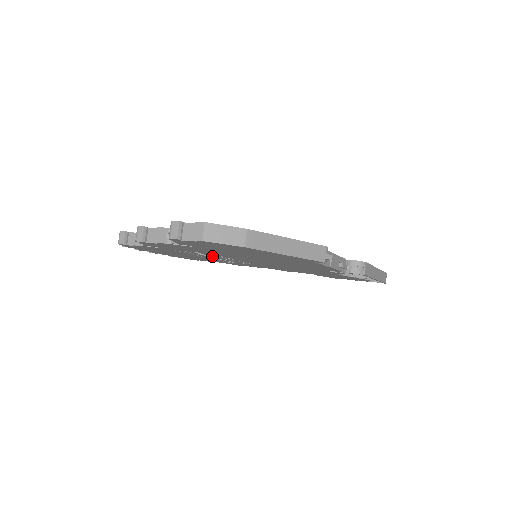
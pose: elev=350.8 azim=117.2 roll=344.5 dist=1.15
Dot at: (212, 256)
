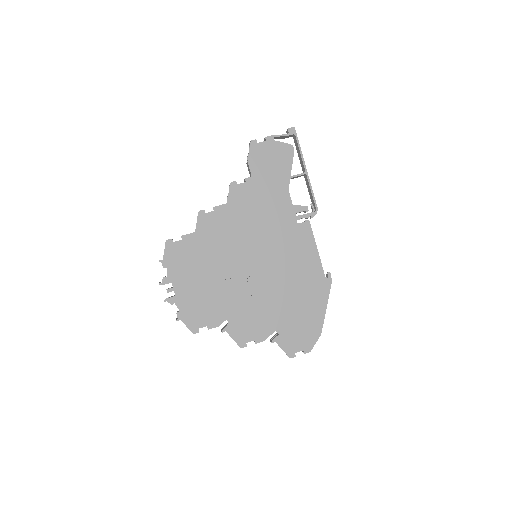
Dot at: occluded
